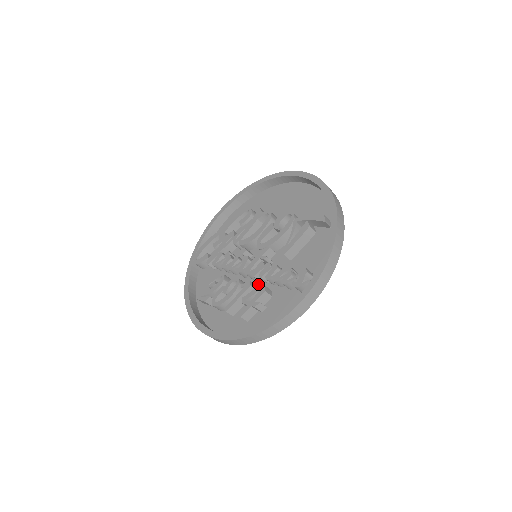
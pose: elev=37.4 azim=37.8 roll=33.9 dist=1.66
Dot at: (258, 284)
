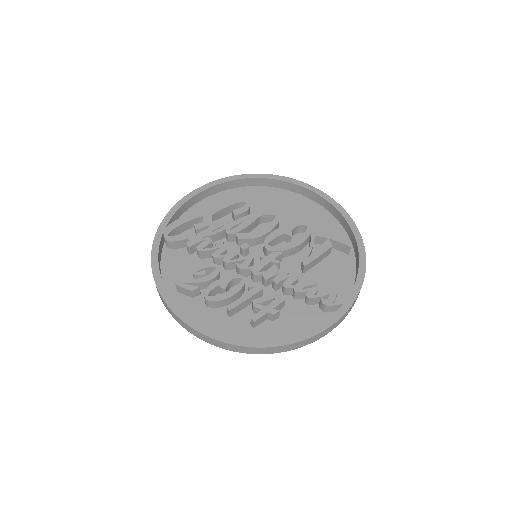
Dot at: occluded
